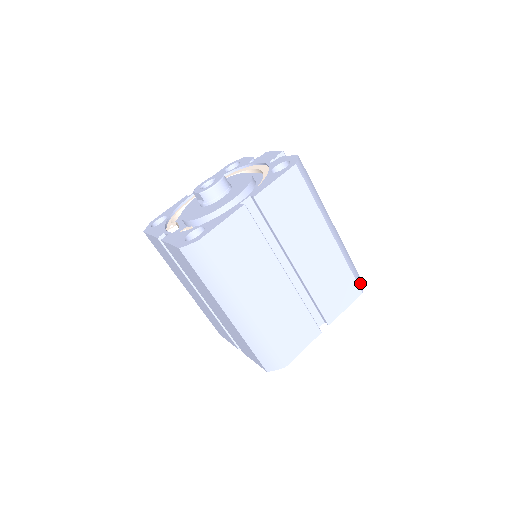
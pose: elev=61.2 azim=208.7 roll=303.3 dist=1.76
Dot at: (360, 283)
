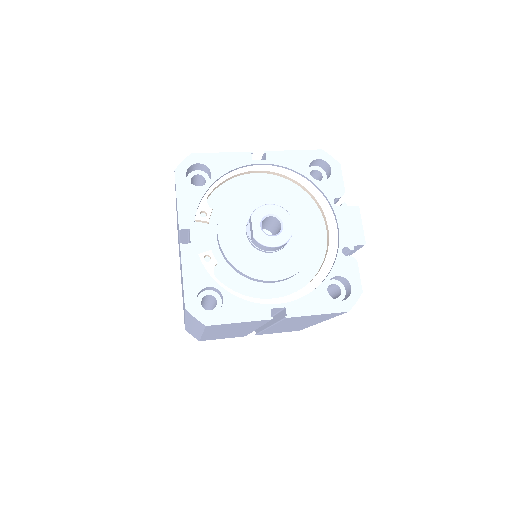
Dot at: occluded
